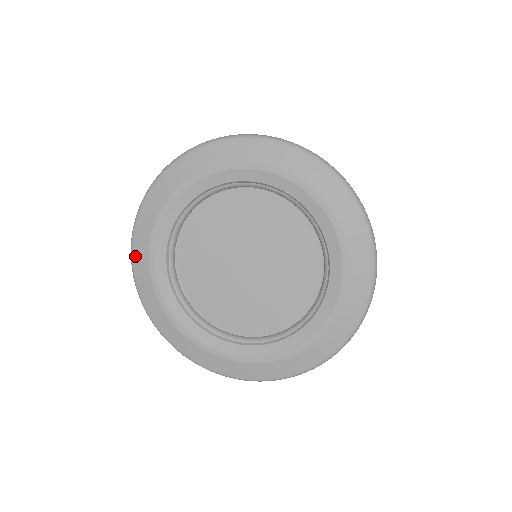
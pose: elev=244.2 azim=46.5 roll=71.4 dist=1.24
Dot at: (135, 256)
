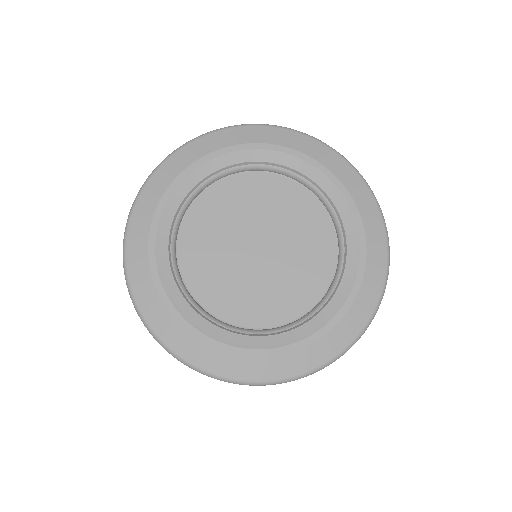
Dot at: (178, 154)
